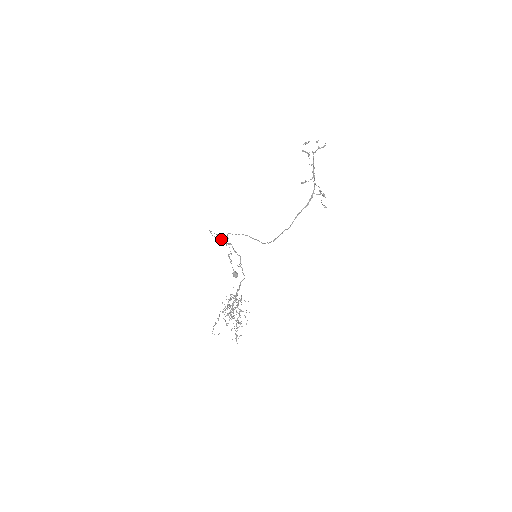
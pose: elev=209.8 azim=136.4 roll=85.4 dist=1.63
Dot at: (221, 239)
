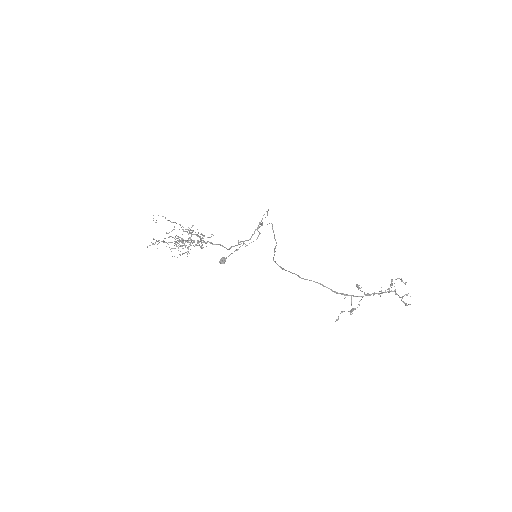
Dot at: occluded
